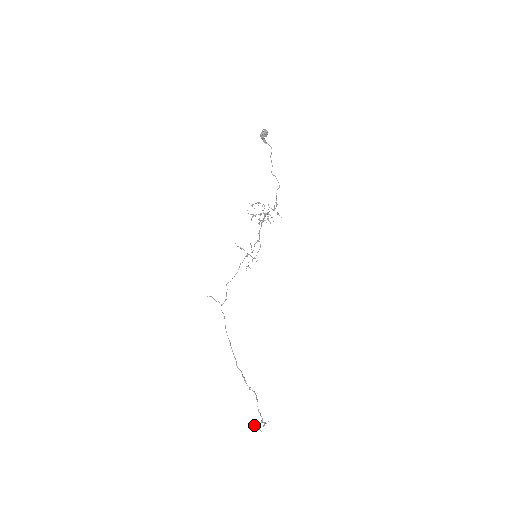
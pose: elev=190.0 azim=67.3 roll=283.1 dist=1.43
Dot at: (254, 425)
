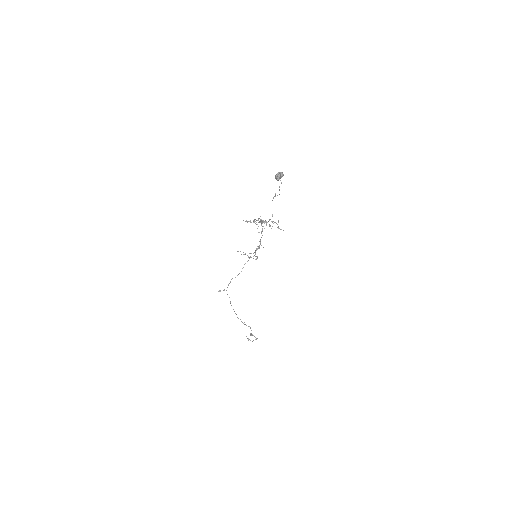
Dot at: (248, 340)
